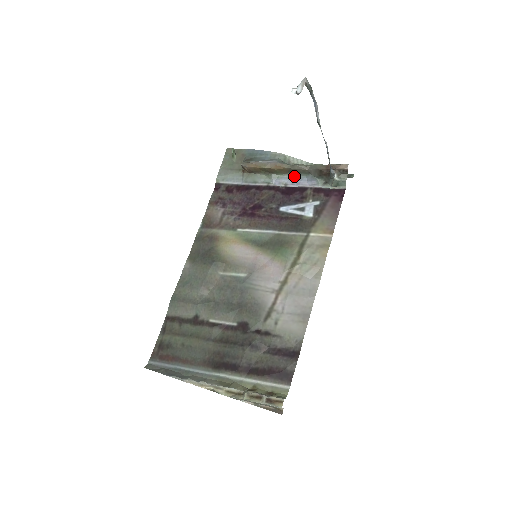
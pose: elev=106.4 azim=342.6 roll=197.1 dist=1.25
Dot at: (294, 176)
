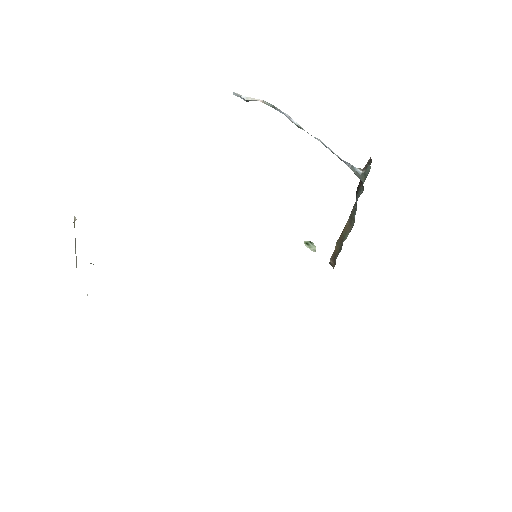
Dot at: occluded
